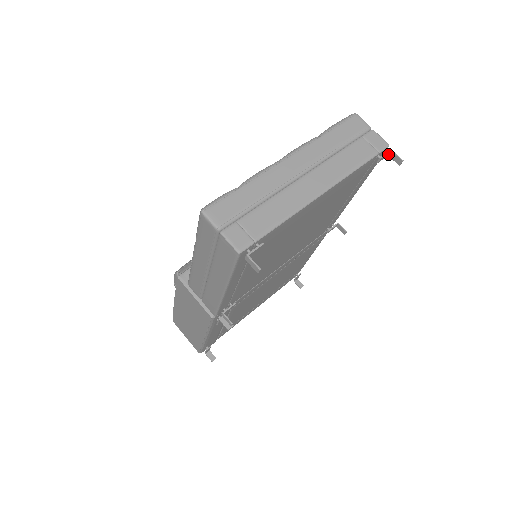
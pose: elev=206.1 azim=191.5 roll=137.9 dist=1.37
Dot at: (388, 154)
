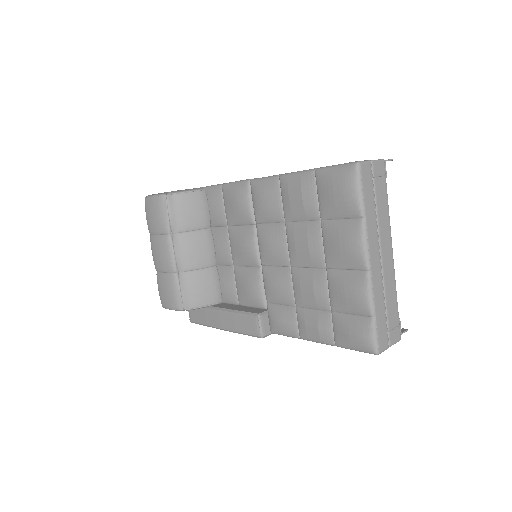
Dot at: occluded
